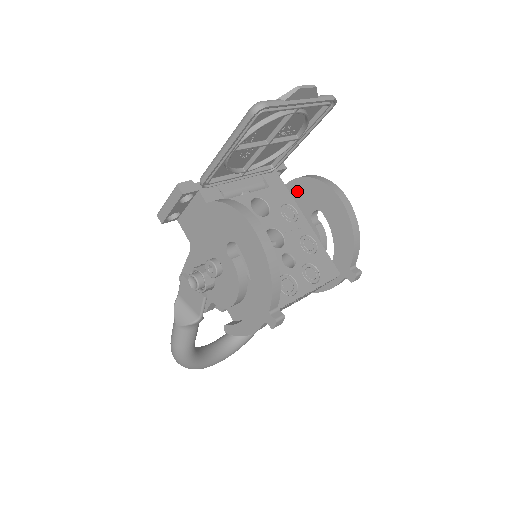
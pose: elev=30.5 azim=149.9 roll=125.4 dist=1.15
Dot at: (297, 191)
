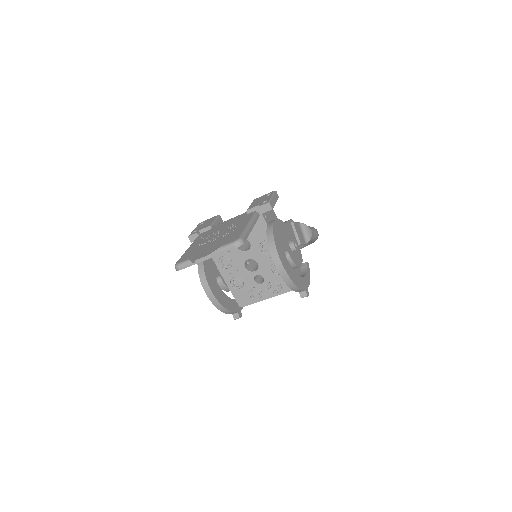
Dot at: occluded
